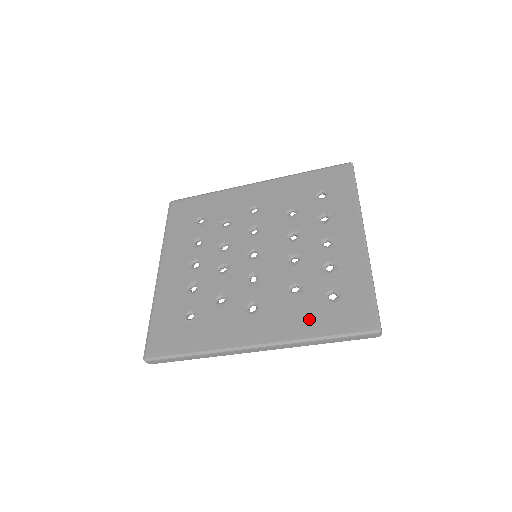
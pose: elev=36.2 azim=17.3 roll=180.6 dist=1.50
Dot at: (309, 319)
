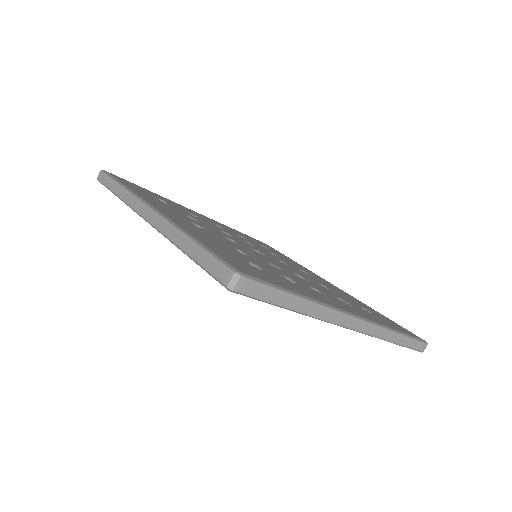
Dot at: (211, 241)
